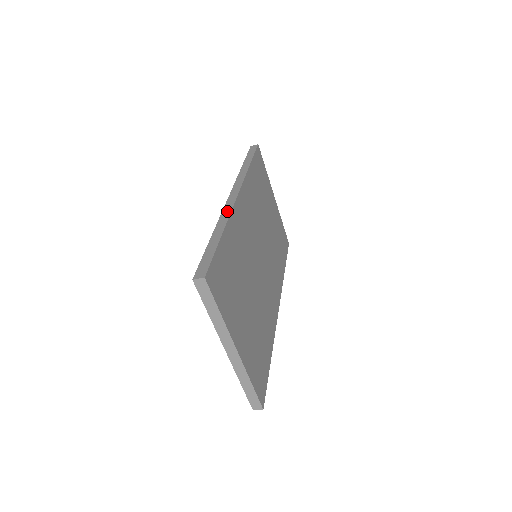
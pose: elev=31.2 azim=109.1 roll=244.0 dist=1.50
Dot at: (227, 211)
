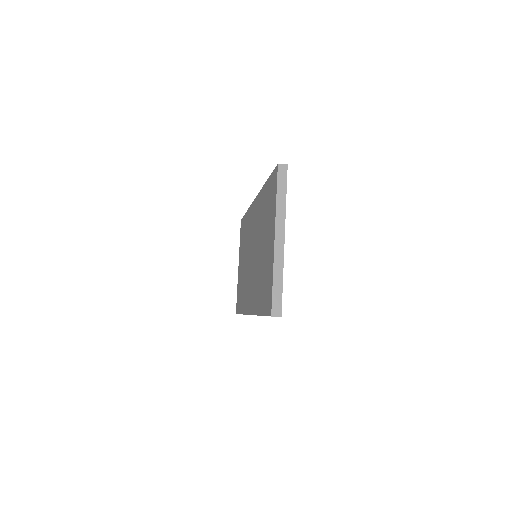
Dot at: occluded
